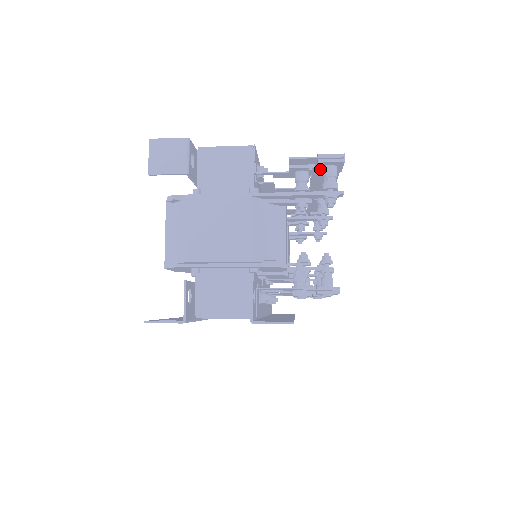
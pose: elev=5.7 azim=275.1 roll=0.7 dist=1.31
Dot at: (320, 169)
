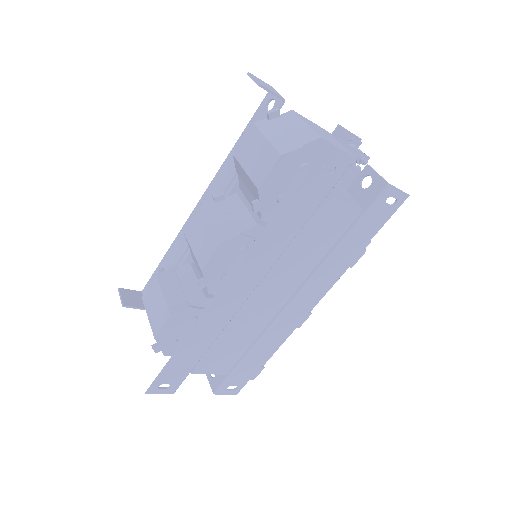
Dot at: occluded
